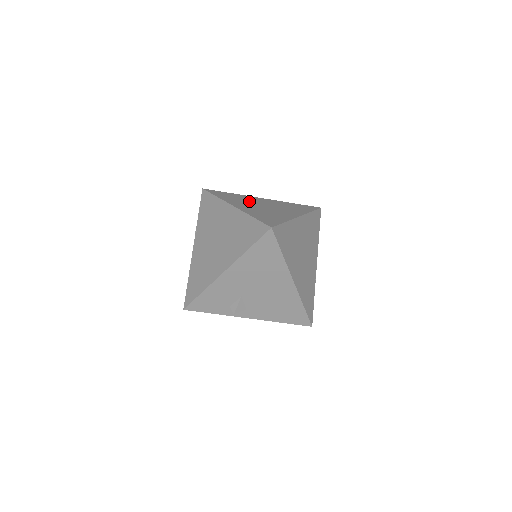
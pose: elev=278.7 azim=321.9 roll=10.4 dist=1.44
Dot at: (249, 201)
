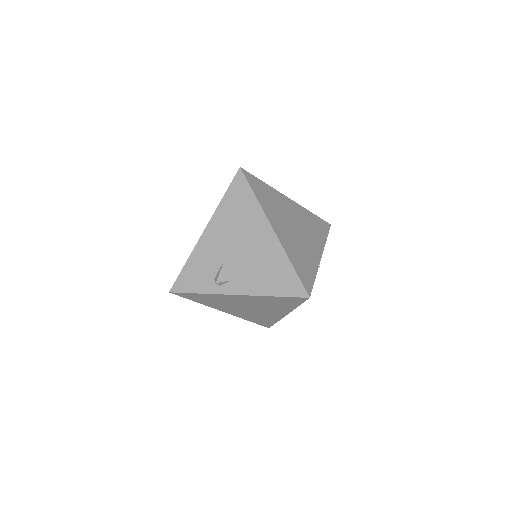
Dot at: occluded
